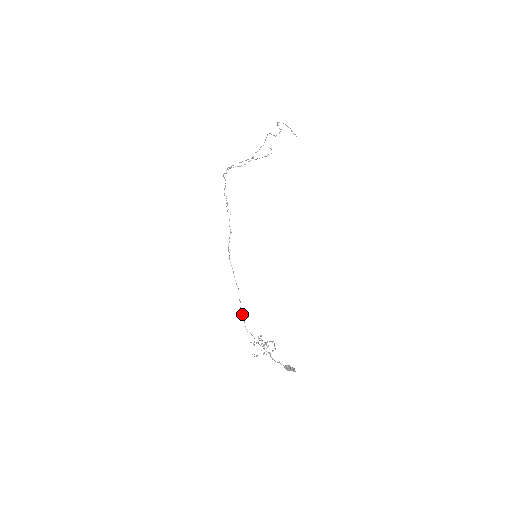
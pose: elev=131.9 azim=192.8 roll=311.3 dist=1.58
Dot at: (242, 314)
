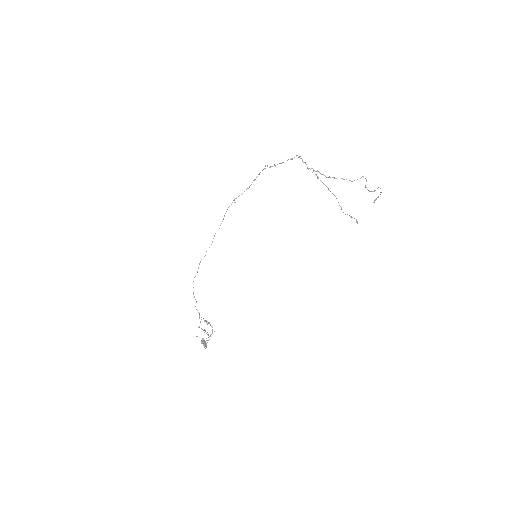
Dot at: occluded
